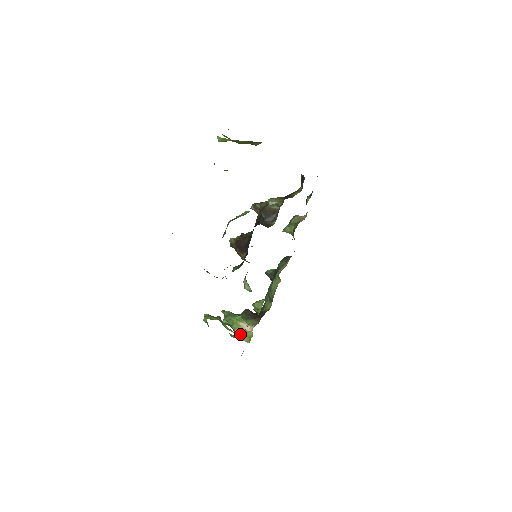
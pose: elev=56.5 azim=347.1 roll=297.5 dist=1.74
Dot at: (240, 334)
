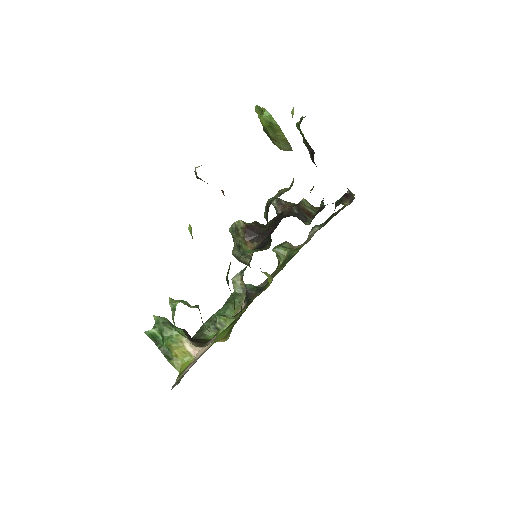
Dot at: occluded
